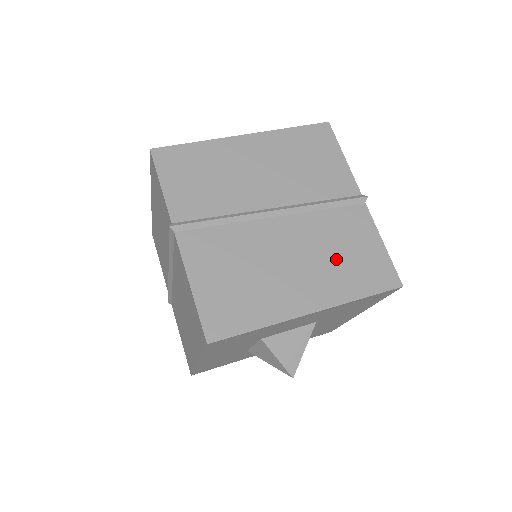
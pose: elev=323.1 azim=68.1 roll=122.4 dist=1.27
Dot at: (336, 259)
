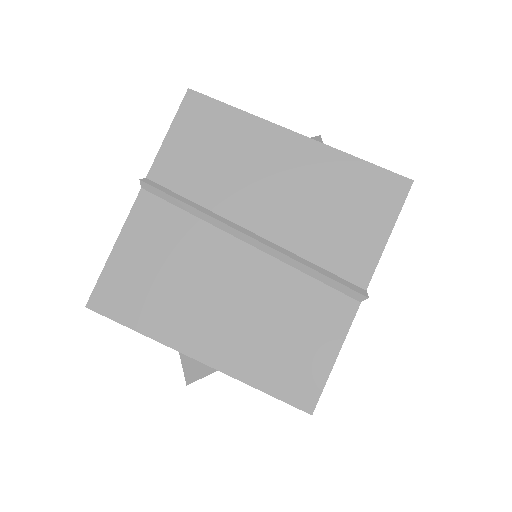
Dot at: (268, 331)
